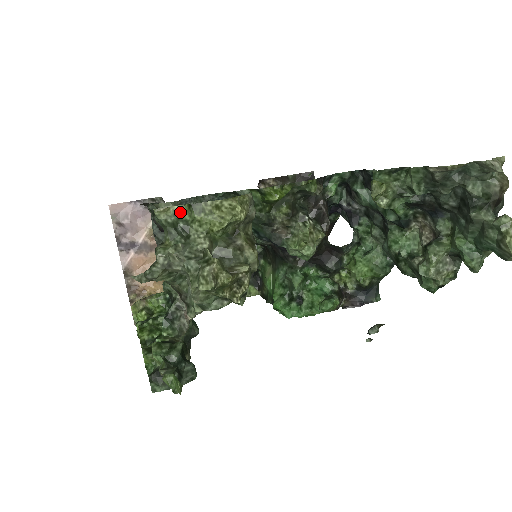
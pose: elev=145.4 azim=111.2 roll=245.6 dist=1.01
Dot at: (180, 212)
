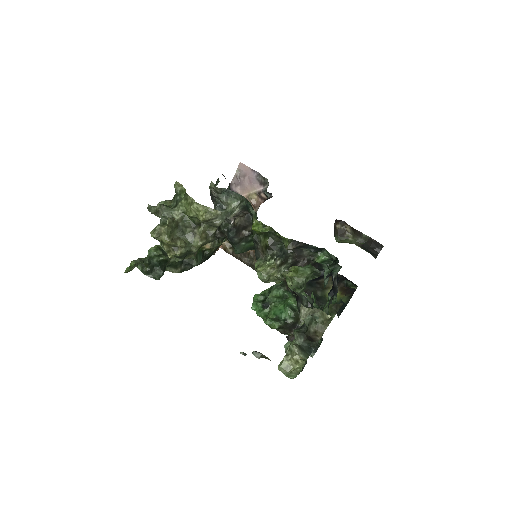
Dot at: (183, 192)
